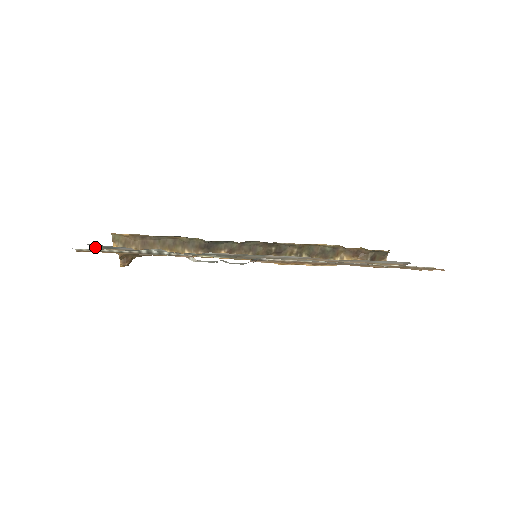
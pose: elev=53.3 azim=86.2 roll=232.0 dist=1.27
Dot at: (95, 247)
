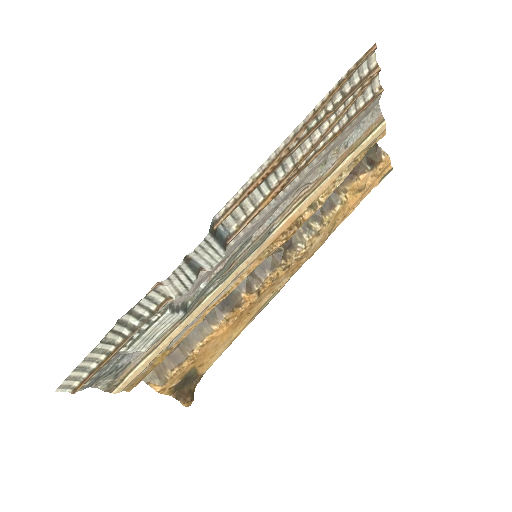
Dot at: (105, 385)
